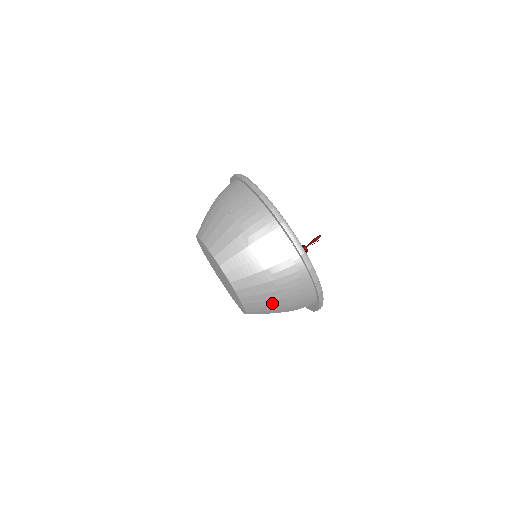
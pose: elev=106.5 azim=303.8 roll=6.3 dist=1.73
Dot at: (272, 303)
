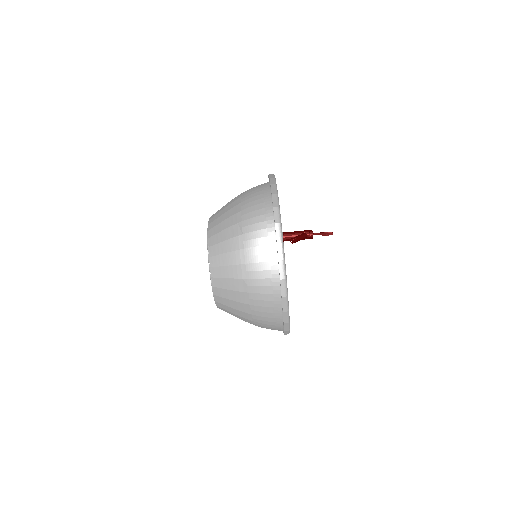
Dot at: occluded
